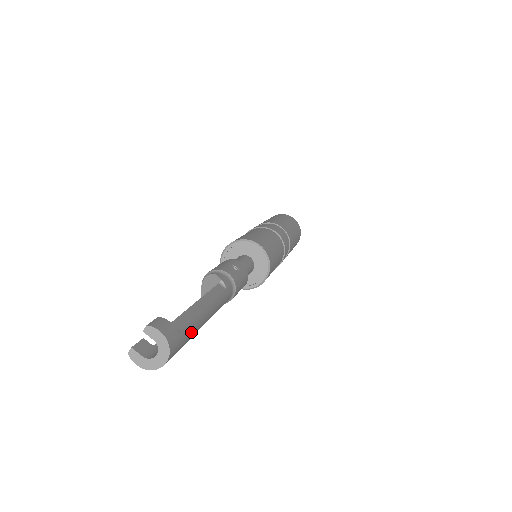
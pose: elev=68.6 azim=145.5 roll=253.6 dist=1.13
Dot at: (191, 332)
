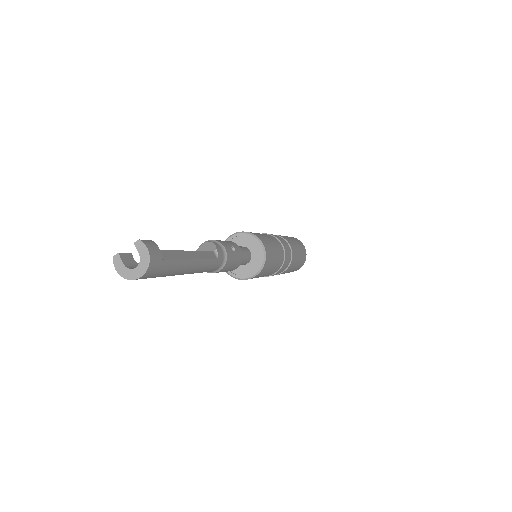
Dot at: (172, 269)
